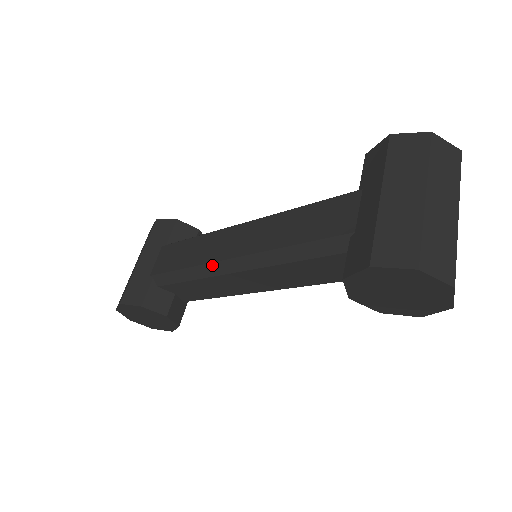
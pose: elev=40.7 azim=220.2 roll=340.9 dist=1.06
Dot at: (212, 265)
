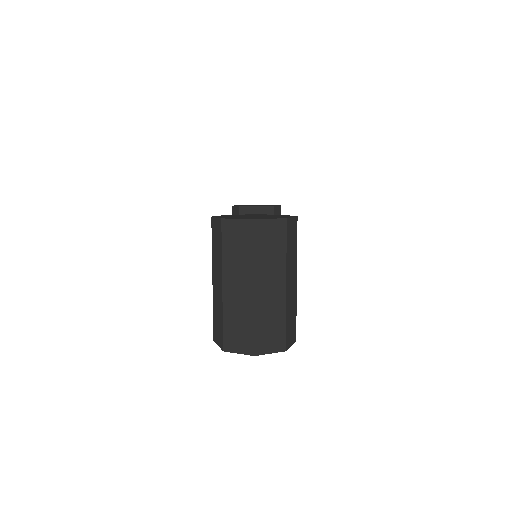
Dot at: occluded
